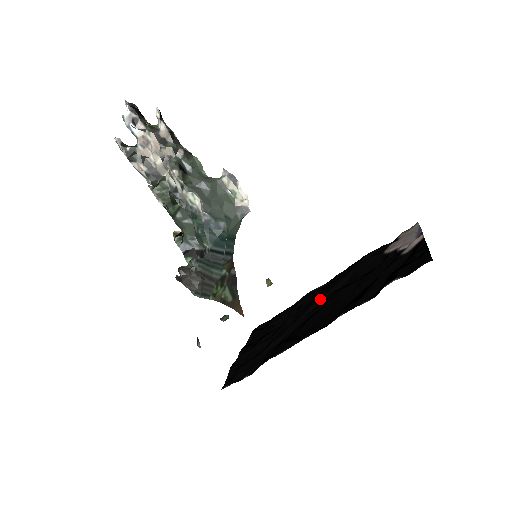
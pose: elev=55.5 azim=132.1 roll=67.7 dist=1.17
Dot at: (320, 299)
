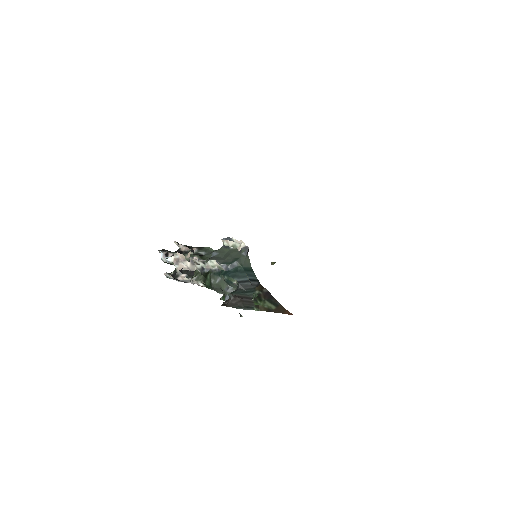
Dot at: occluded
